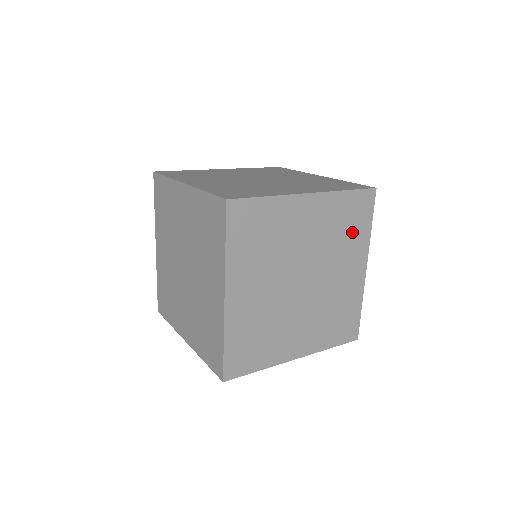
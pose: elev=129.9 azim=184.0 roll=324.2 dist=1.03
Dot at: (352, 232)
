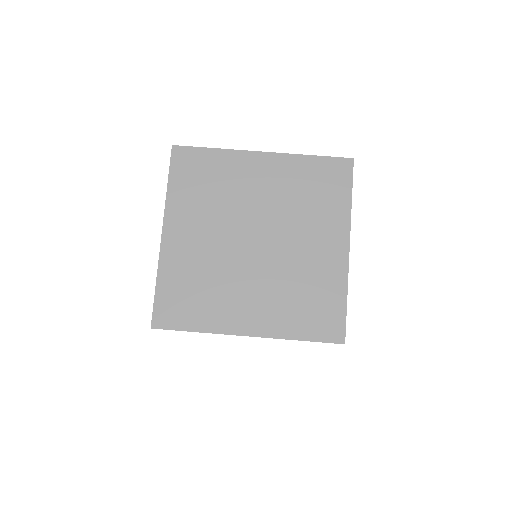
Dot at: occluded
